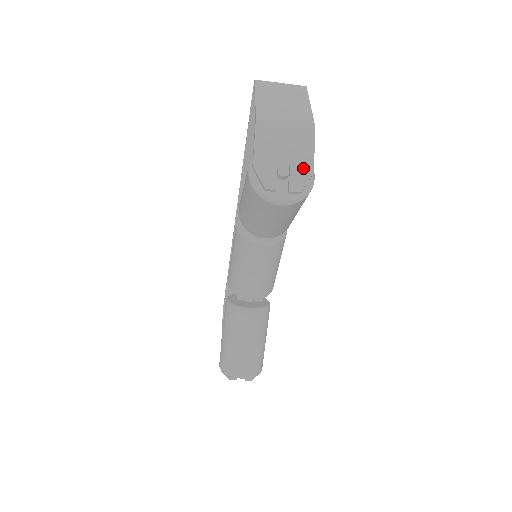
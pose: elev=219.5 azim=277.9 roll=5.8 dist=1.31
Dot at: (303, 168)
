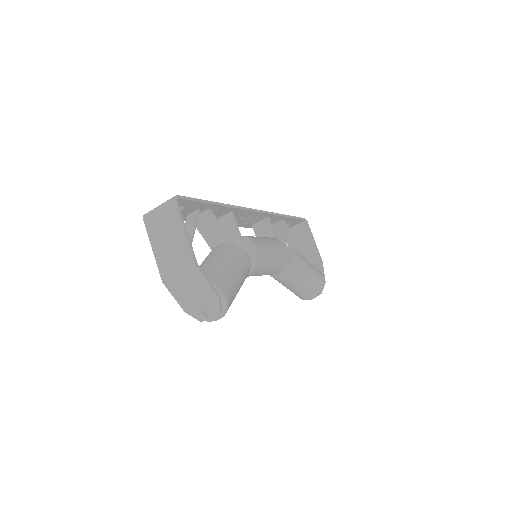
Dot at: (211, 298)
